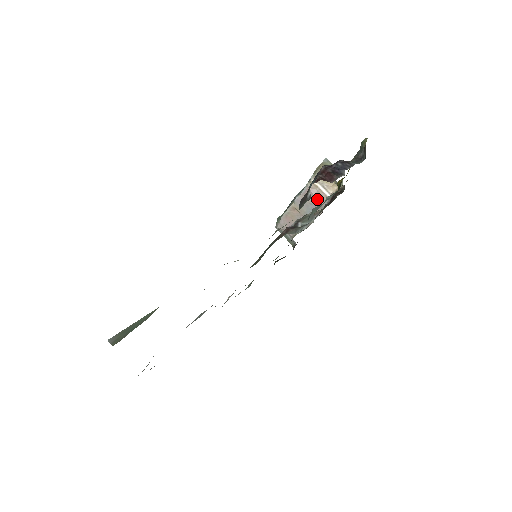
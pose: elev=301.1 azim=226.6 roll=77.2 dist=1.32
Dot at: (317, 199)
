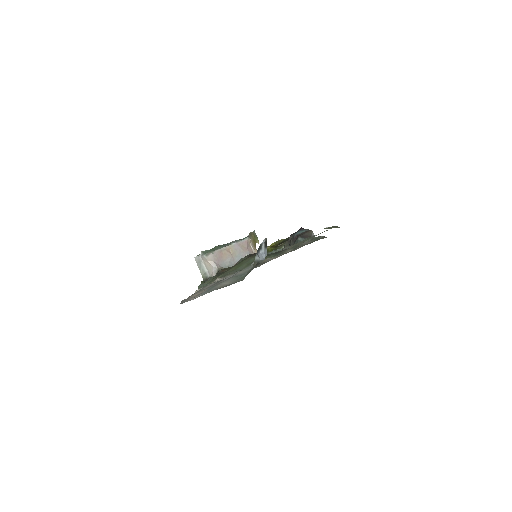
Dot at: (249, 251)
